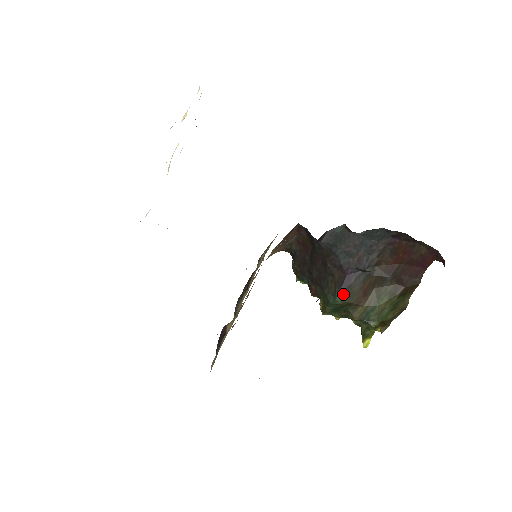
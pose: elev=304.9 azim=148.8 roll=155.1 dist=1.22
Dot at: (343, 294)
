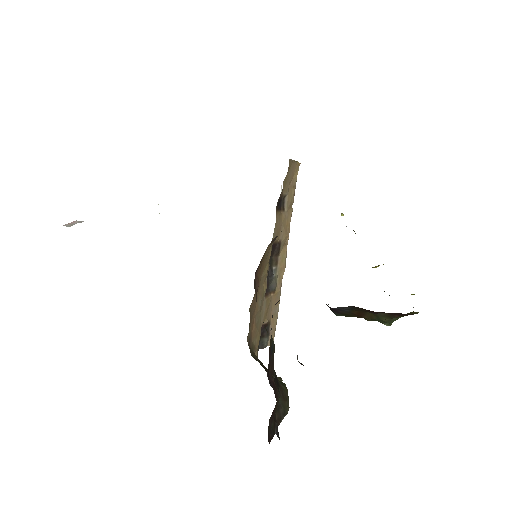
Dot at: (339, 314)
